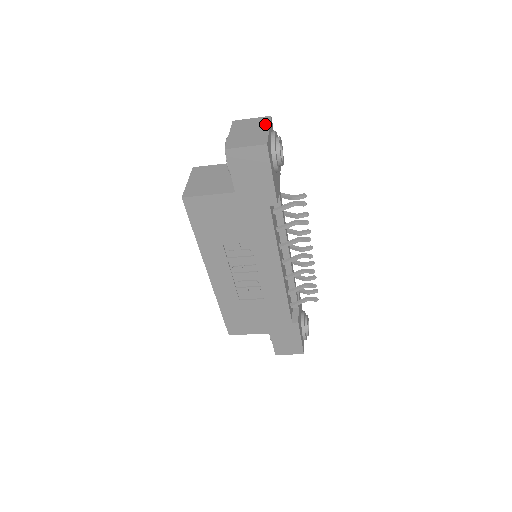
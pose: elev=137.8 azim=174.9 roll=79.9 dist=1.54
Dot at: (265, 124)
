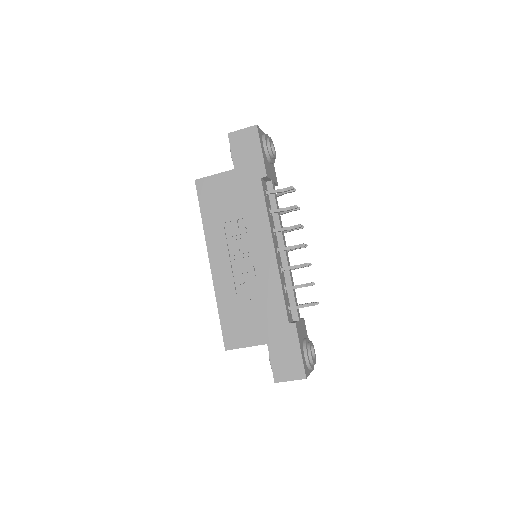
Dot at: occluded
